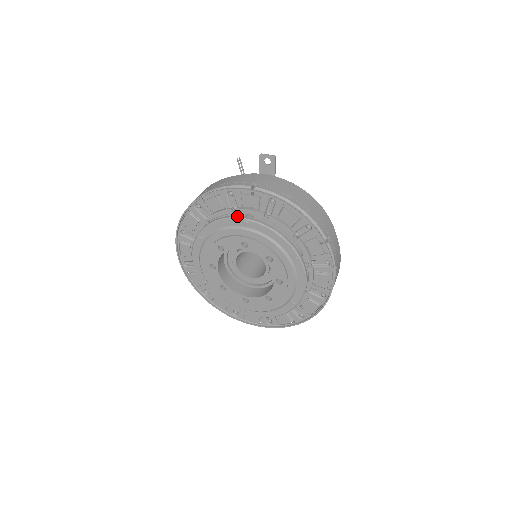
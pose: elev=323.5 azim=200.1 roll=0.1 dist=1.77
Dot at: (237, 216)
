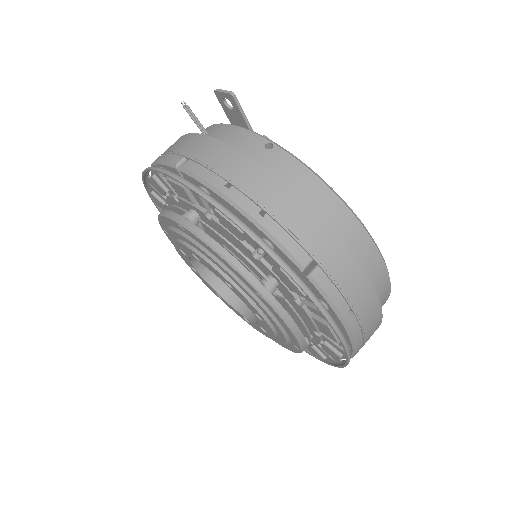
Dot at: (172, 213)
